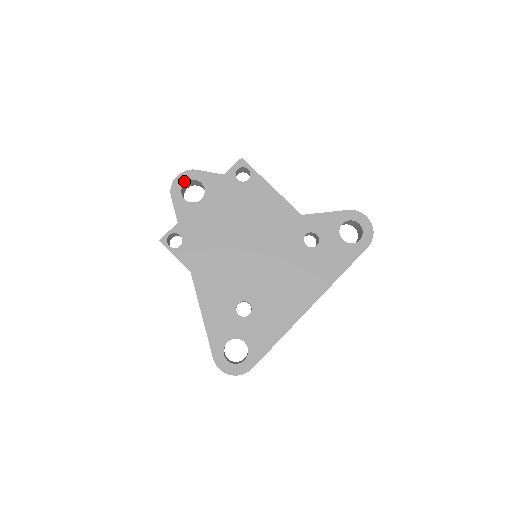
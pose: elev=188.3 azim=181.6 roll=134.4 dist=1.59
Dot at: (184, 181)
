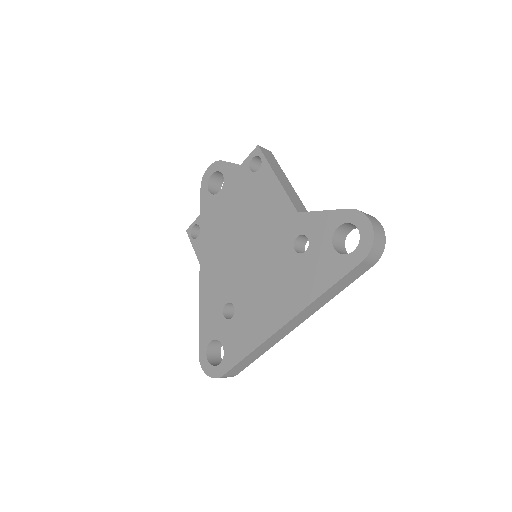
Dot at: (211, 173)
